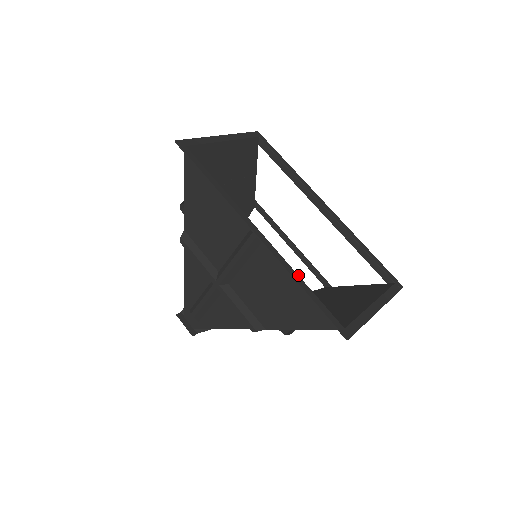
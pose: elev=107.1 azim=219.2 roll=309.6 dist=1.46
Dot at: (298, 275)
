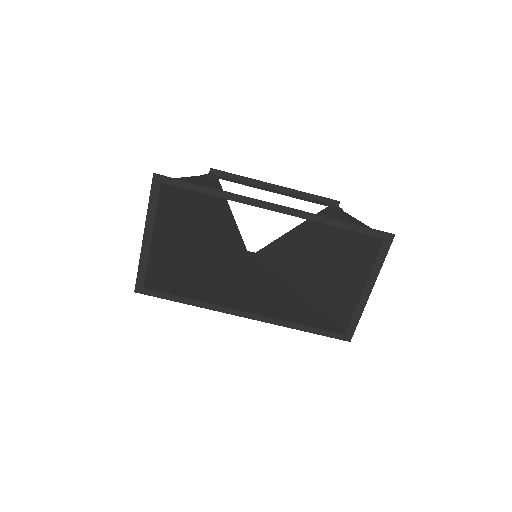
Dot at: (293, 323)
